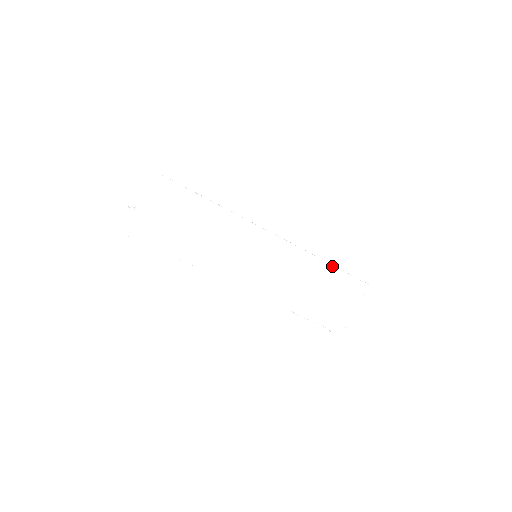
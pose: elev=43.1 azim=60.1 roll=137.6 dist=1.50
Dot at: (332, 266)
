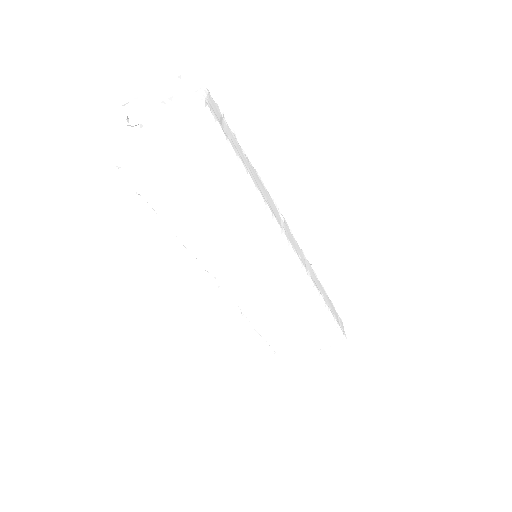
Dot at: (328, 311)
